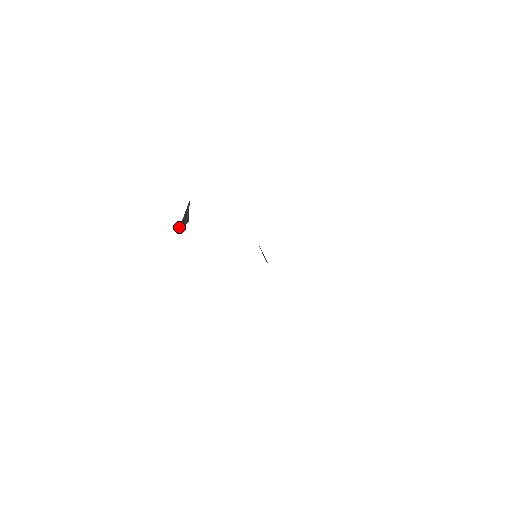
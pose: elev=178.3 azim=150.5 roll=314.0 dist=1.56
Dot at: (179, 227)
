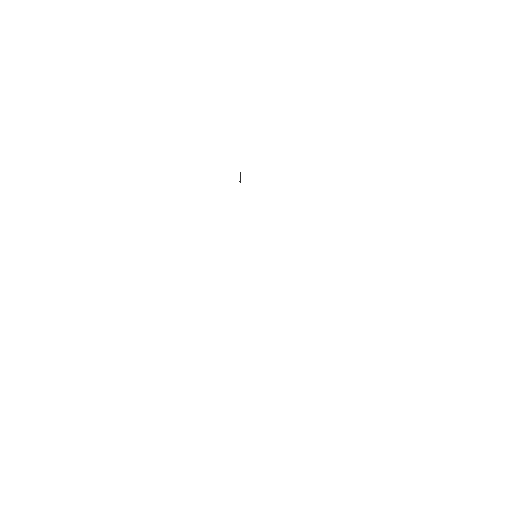
Dot at: occluded
